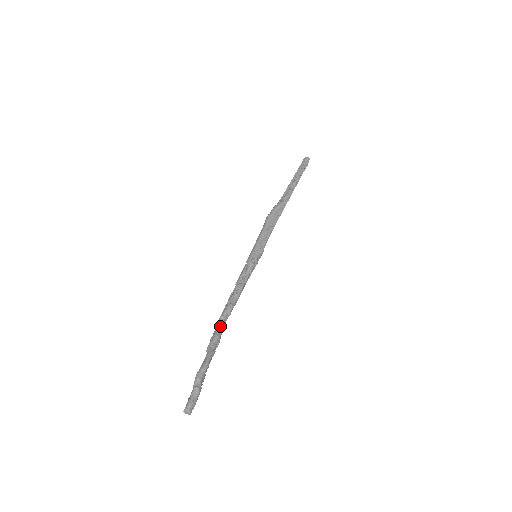
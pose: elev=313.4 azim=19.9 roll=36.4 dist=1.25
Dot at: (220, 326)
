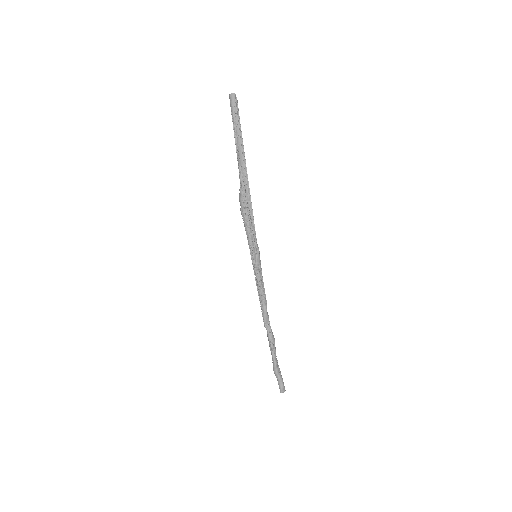
Dot at: (267, 330)
